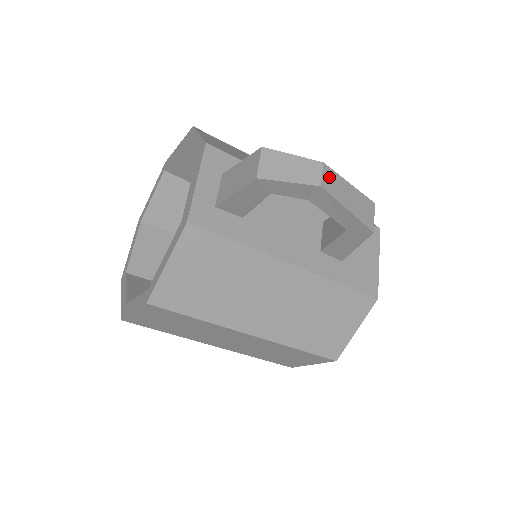
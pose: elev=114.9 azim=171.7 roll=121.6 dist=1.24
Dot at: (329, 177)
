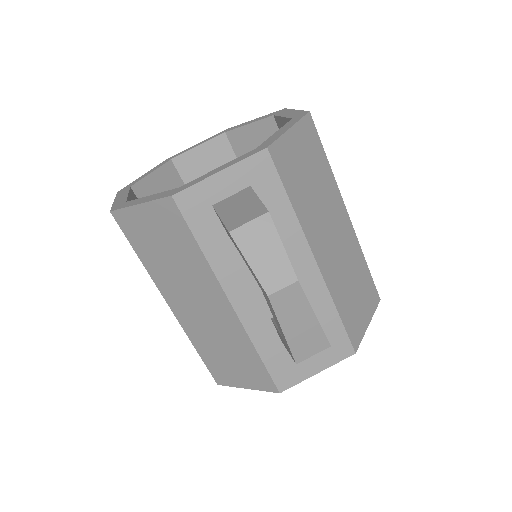
Dot at: (291, 295)
